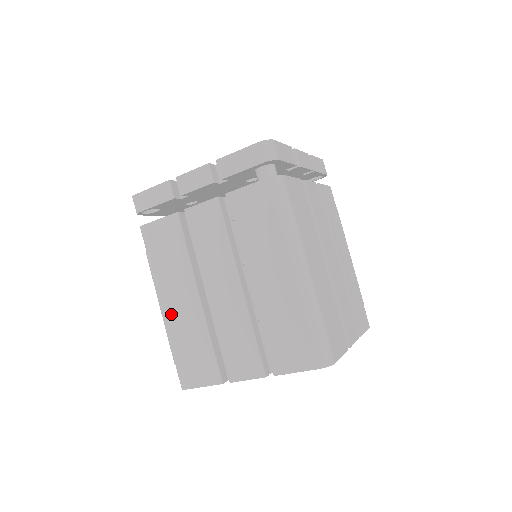
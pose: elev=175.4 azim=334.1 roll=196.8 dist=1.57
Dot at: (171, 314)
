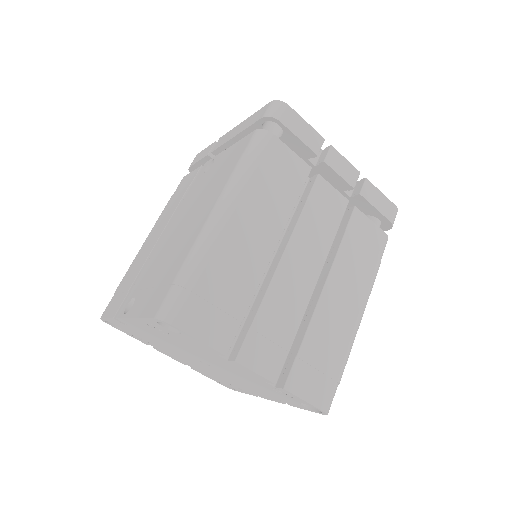
Dot at: (231, 235)
